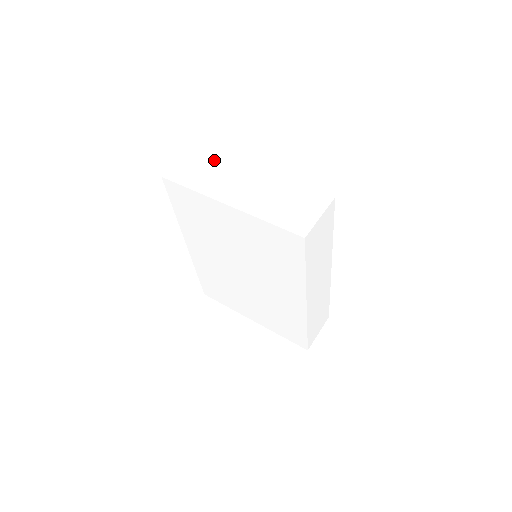
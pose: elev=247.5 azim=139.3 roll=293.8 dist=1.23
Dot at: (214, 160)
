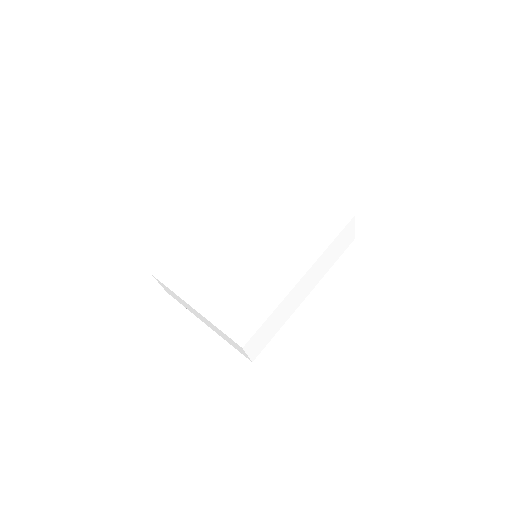
Dot at: occluded
